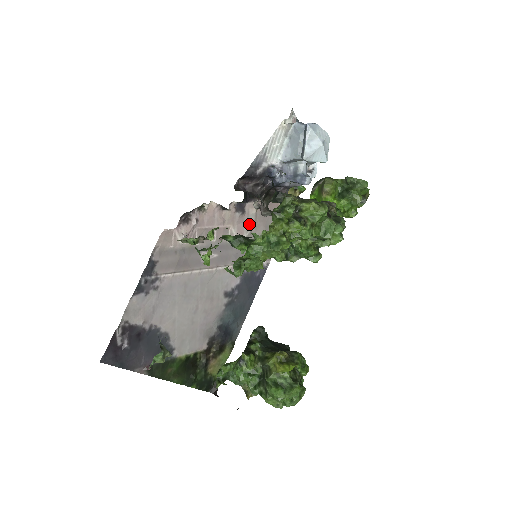
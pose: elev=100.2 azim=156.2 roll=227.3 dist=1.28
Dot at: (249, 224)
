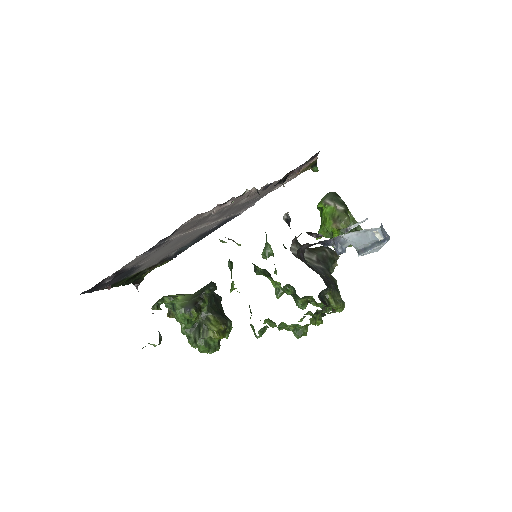
Dot at: occluded
